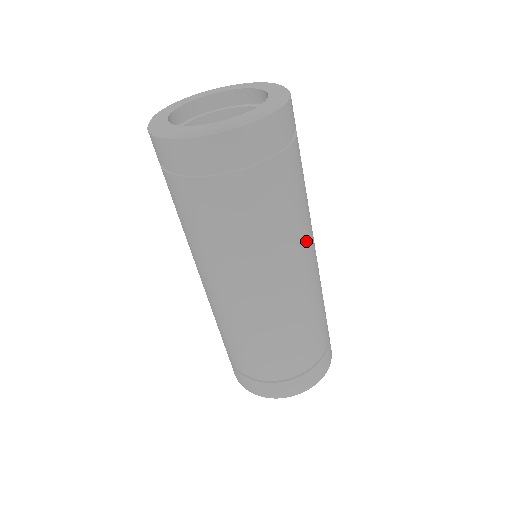
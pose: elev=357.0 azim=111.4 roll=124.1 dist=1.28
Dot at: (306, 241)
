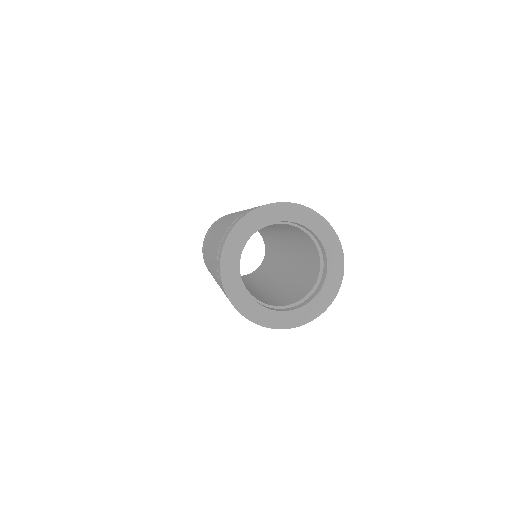
Dot at: occluded
